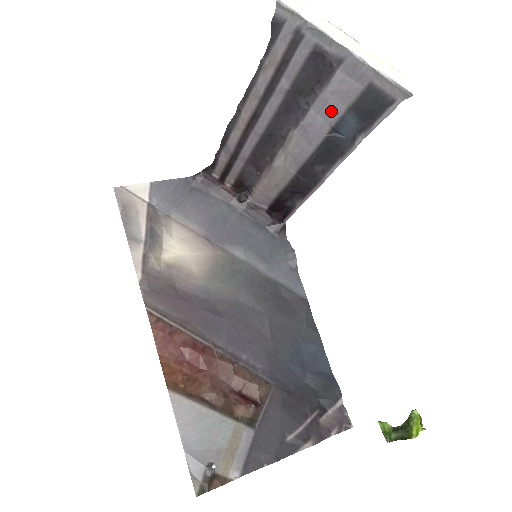
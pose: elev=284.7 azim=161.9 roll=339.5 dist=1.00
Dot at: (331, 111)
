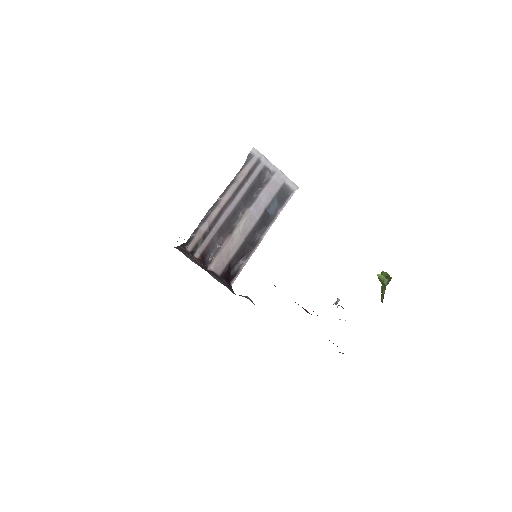
Dot at: (268, 197)
